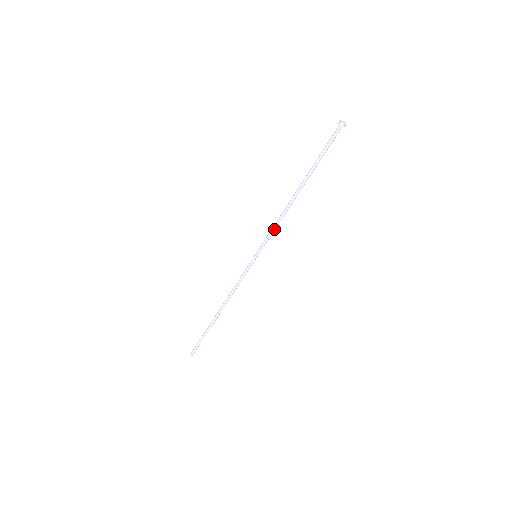
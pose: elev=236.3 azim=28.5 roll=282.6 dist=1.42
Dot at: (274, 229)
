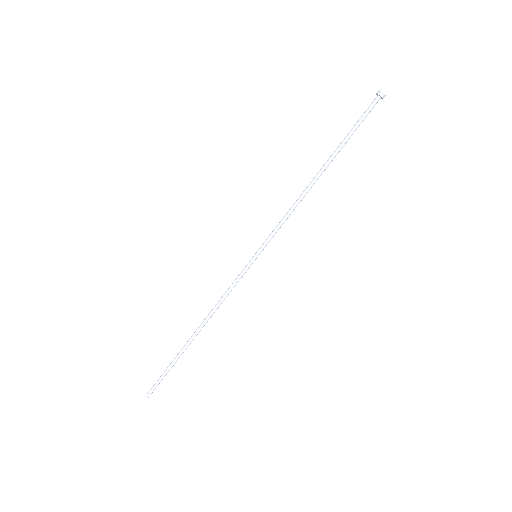
Dot at: (284, 221)
